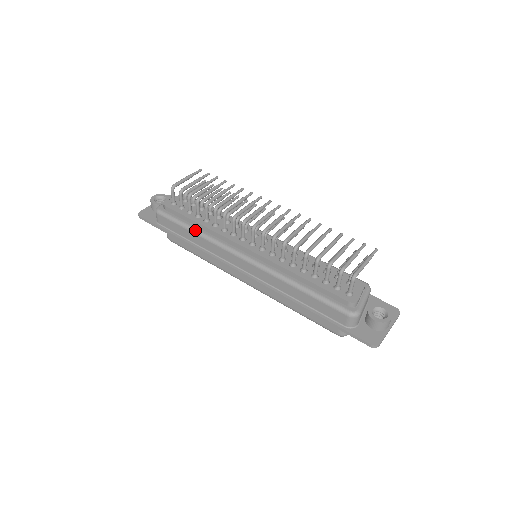
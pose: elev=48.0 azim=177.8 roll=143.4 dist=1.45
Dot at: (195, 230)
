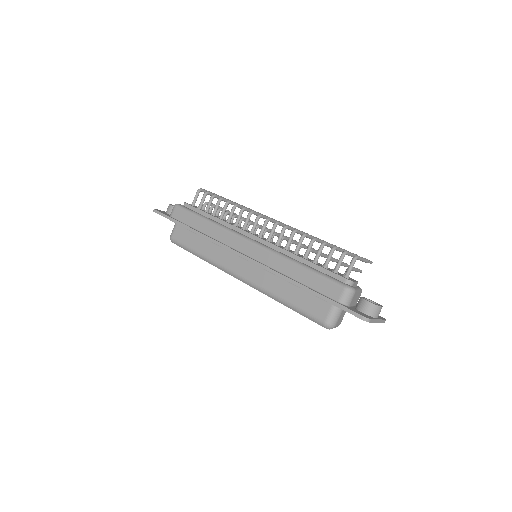
Dot at: (209, 219)
